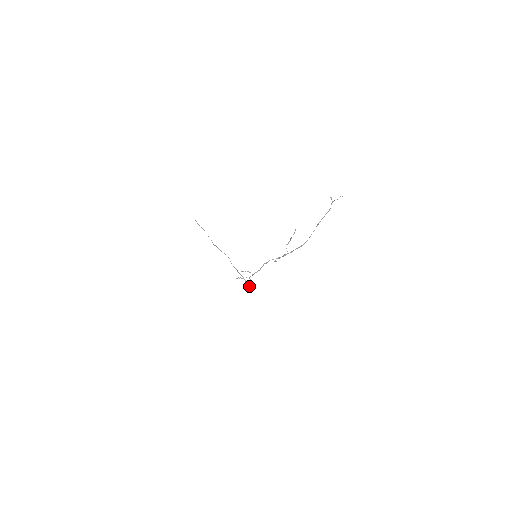
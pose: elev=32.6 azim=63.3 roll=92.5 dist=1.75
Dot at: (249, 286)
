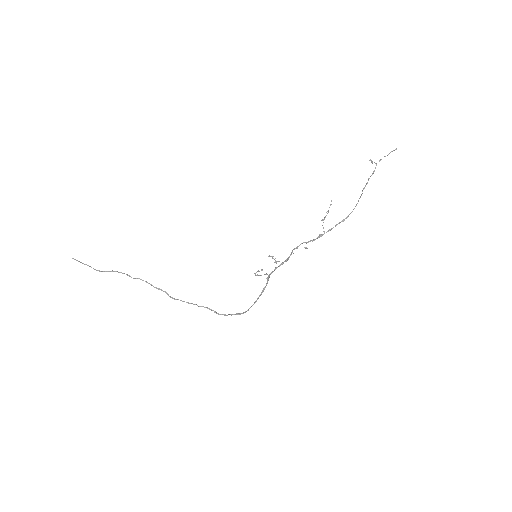
Dot at: (238, 313)
